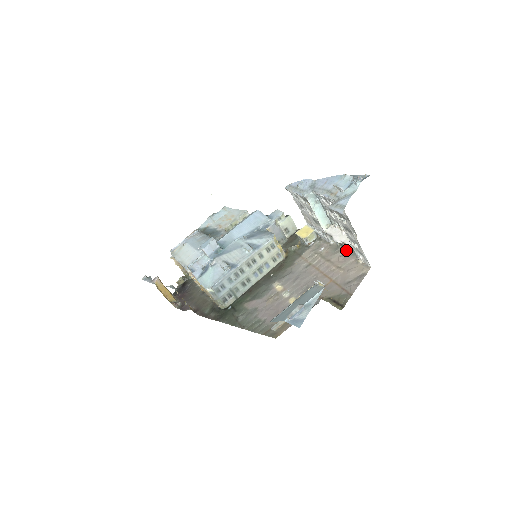
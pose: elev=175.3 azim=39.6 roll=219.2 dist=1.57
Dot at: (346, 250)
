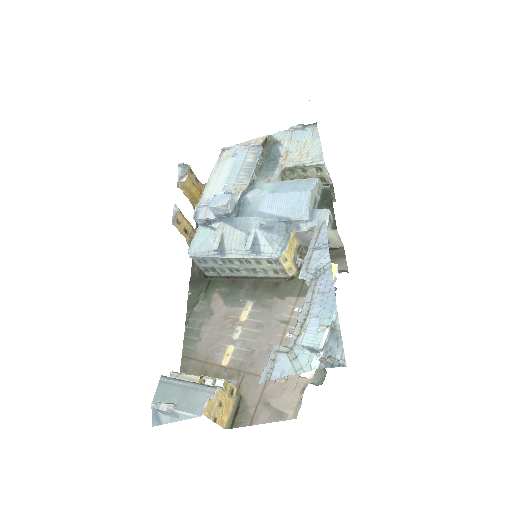
Dot at: occluded
